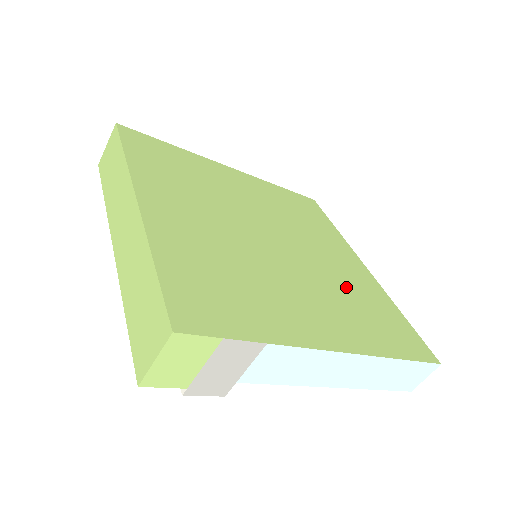
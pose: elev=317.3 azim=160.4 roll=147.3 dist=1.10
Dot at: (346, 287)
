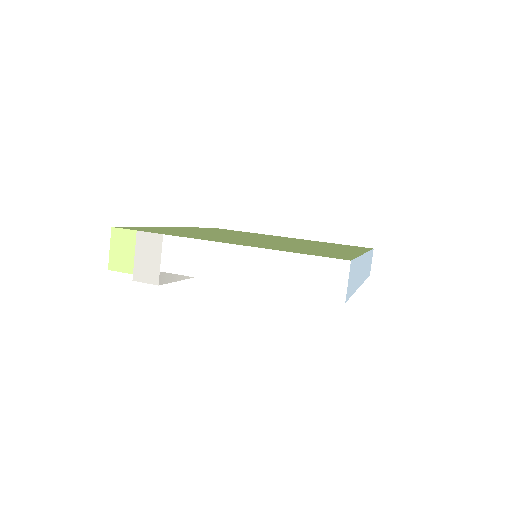
Dot at: (302, 247)
